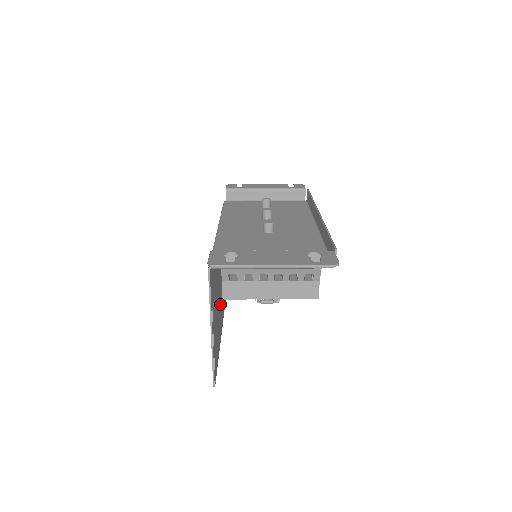
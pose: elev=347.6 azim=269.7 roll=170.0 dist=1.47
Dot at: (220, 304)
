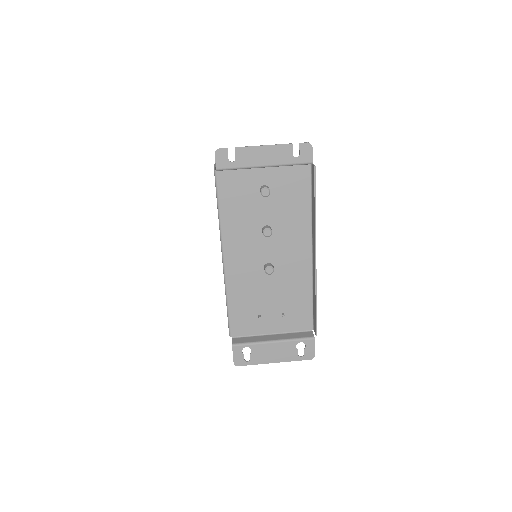
Dot at: occluded
